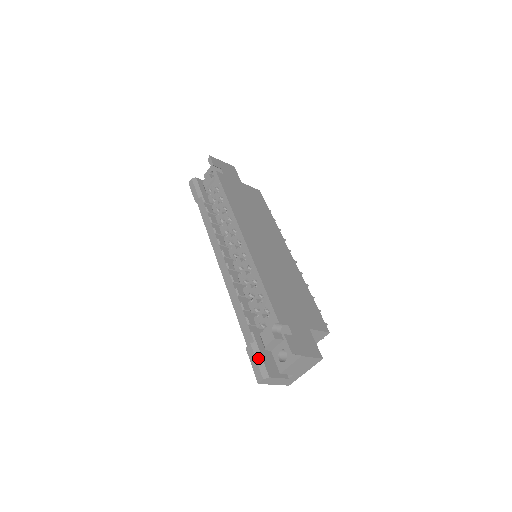
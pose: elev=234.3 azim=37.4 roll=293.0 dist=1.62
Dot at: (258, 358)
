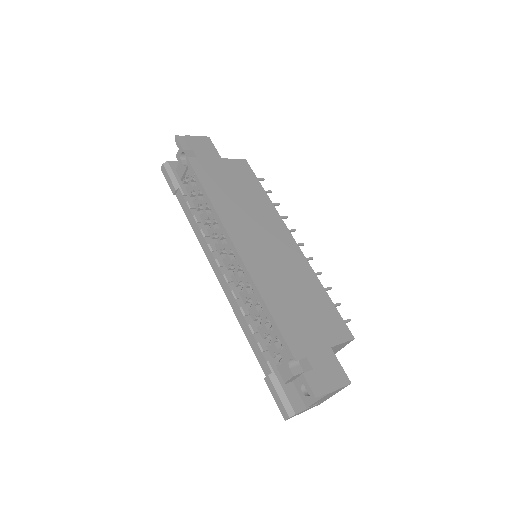
Dot at: (280, 392)
